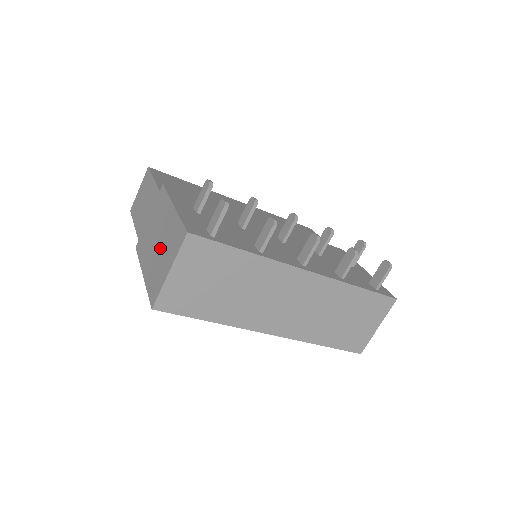
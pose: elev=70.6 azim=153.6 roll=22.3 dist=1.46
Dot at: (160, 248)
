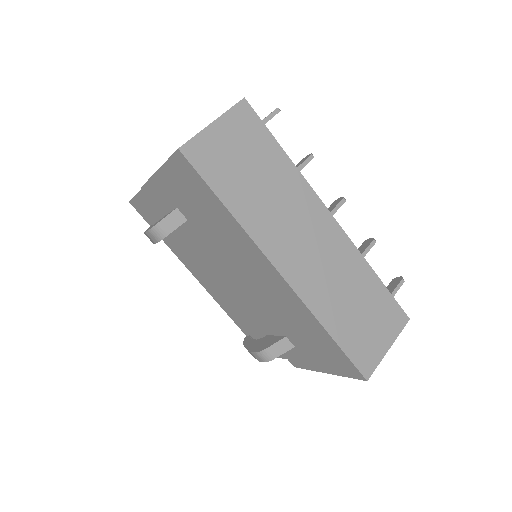
Dot at: occluded
